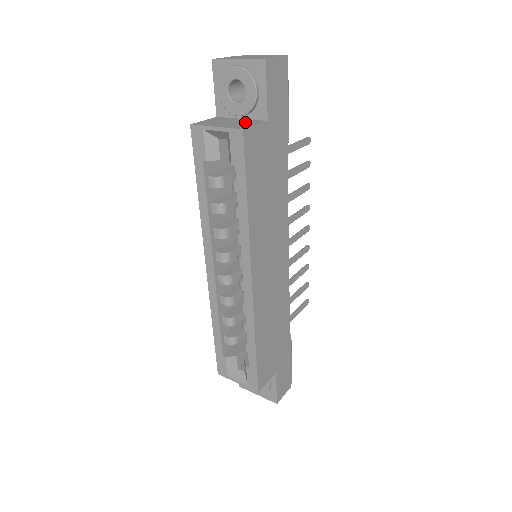
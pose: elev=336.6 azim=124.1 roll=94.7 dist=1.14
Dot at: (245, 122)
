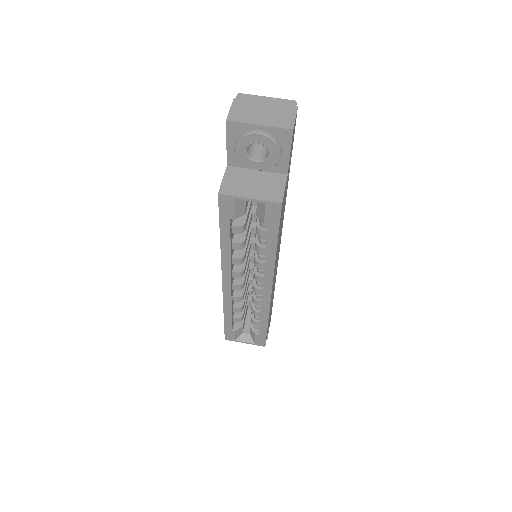
Dot at: (269, 181)
